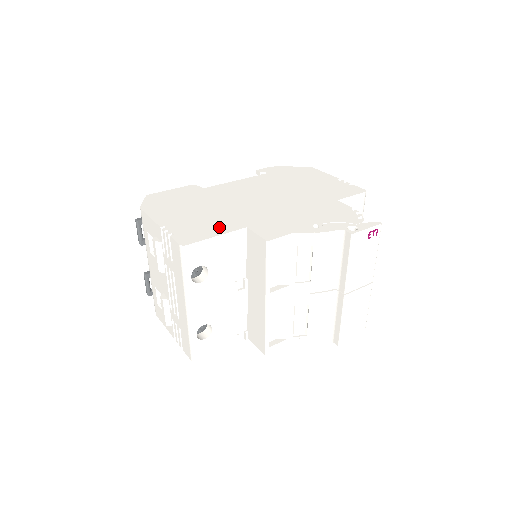
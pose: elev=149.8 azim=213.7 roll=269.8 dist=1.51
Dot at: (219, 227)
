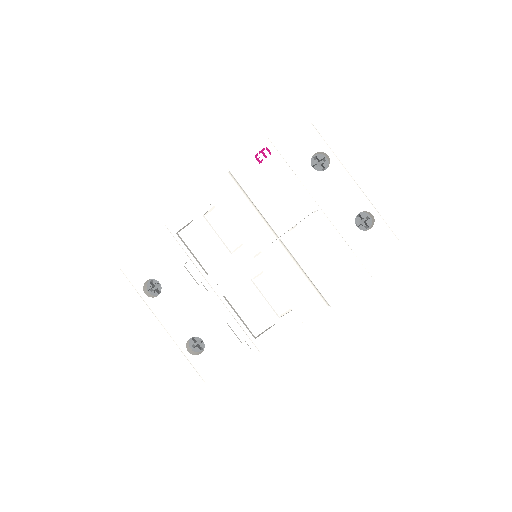
Dot at: occluded
